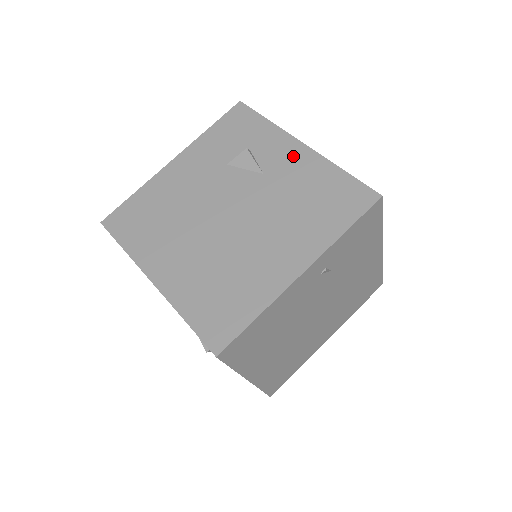
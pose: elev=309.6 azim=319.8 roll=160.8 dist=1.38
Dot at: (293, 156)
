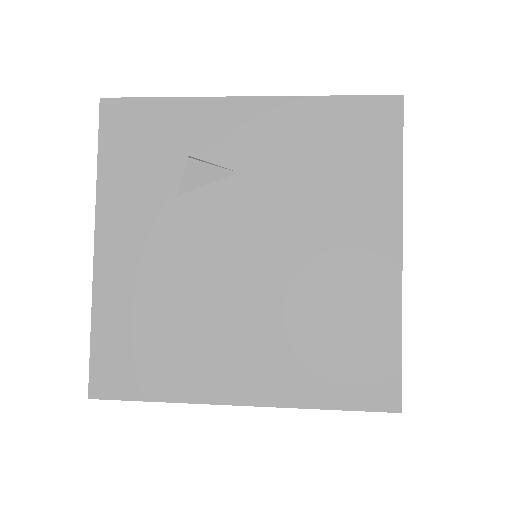
Dot at: (252, 123)
